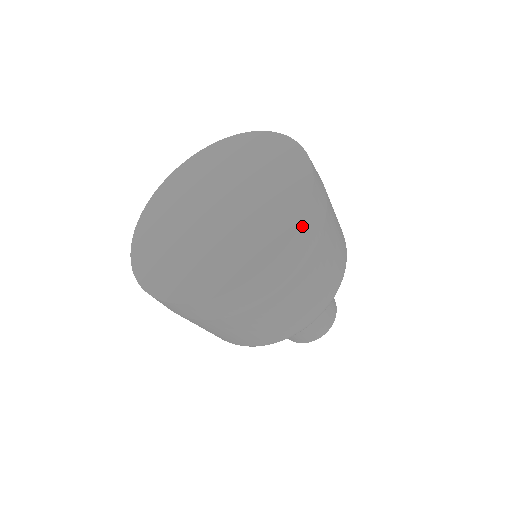
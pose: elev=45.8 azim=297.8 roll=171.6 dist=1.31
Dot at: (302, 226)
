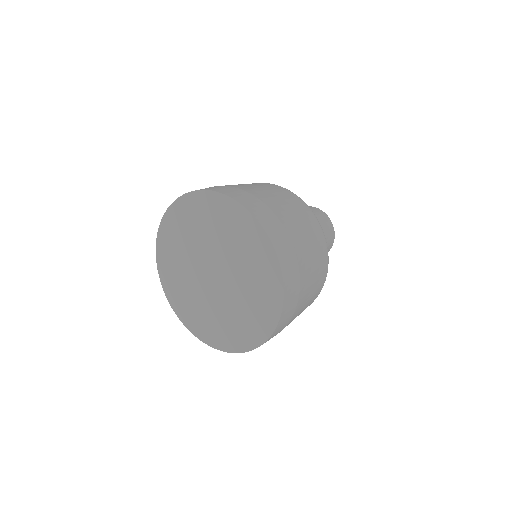
Dot at: (283, 272)
